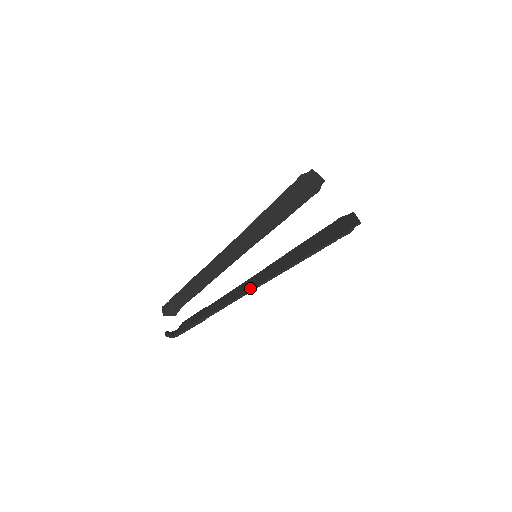
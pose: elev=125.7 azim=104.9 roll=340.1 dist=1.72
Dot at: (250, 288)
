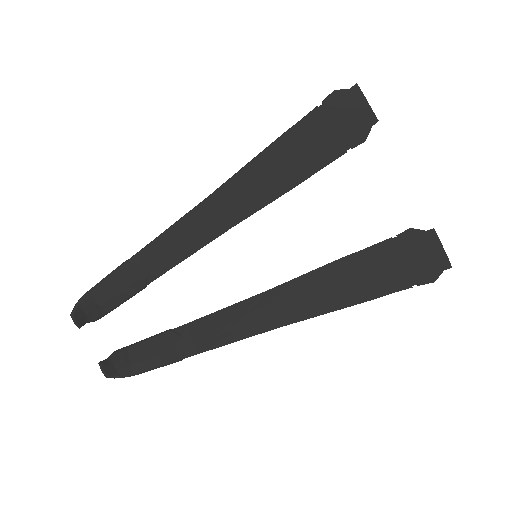
Dot at: (263, 328)
